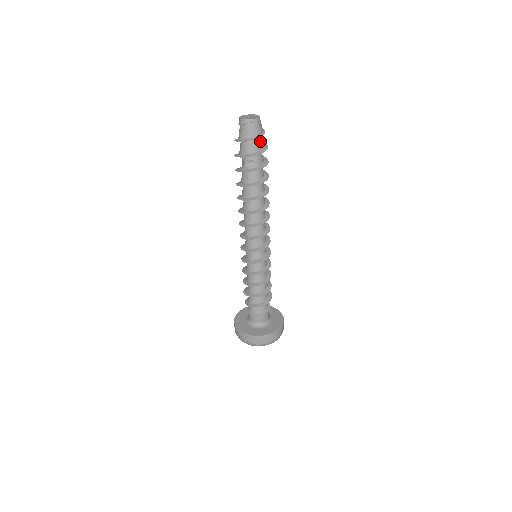
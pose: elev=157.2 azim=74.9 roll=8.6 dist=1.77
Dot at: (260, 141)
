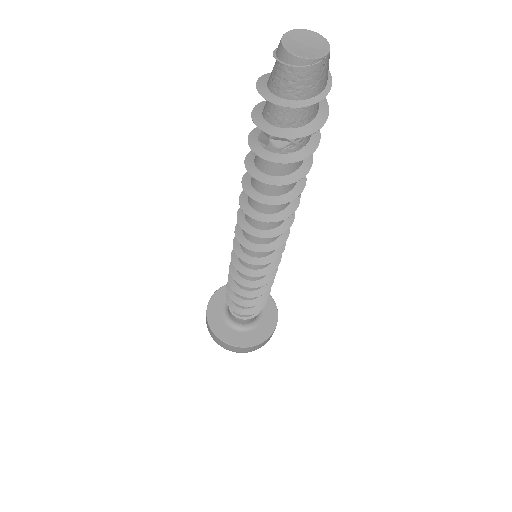
Dot at: (314, 104)
